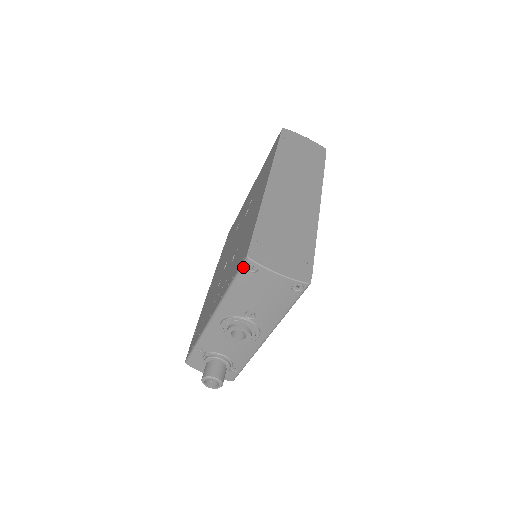
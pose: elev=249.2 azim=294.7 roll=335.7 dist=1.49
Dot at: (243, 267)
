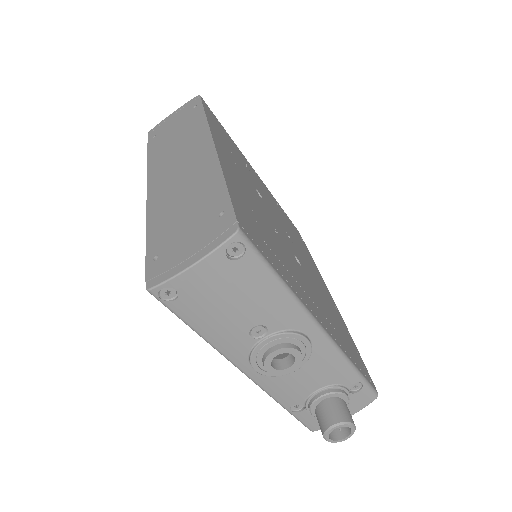
Dot at: (163, 303)
